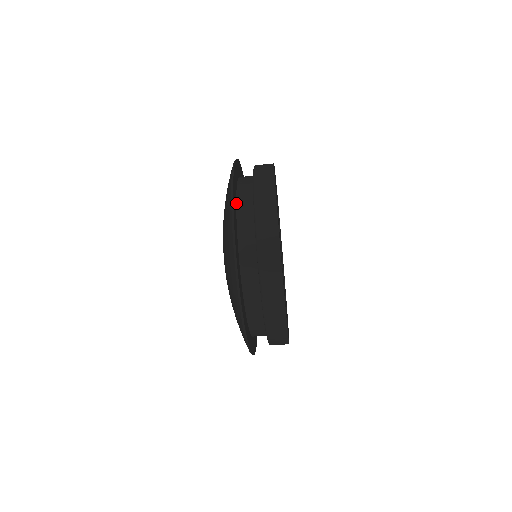
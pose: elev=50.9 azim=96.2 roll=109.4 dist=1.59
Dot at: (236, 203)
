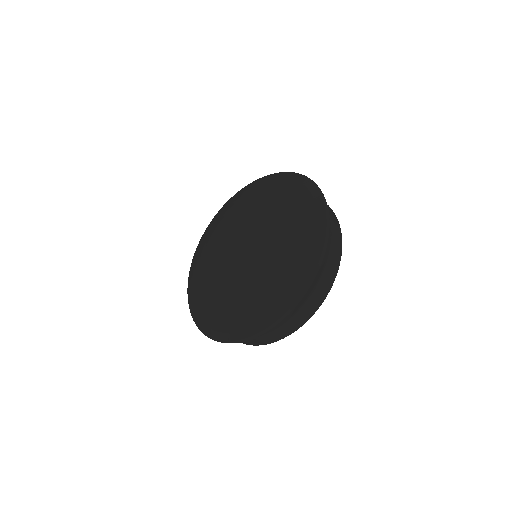
Dot at: occluded
